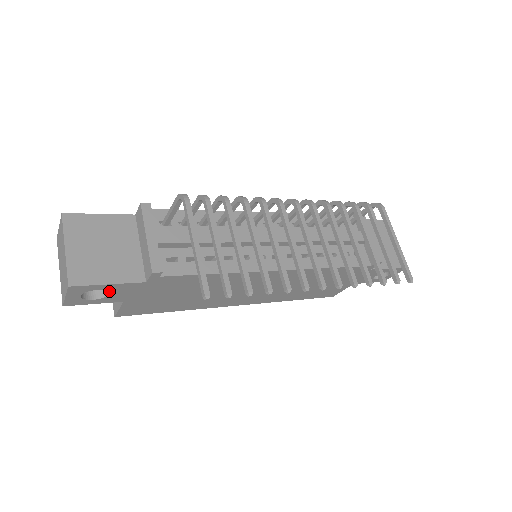
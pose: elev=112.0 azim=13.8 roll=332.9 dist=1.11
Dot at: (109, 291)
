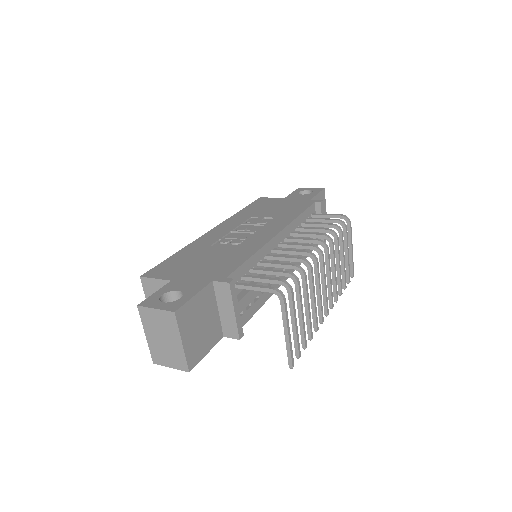
Dot at: occluded
